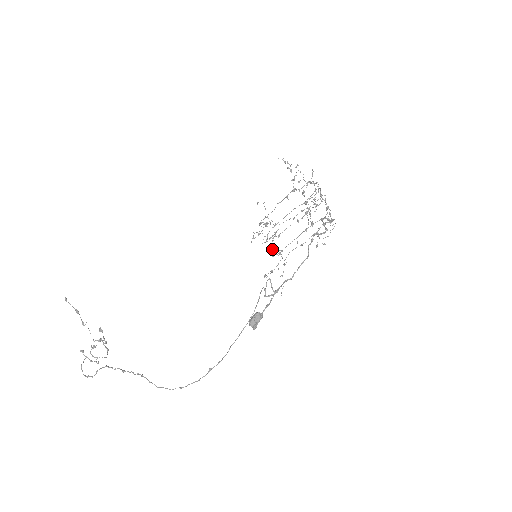
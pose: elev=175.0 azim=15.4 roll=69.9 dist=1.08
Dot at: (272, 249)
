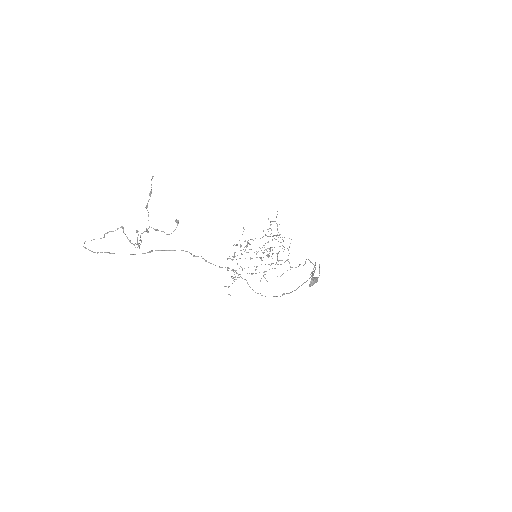
Dot at: occluded
